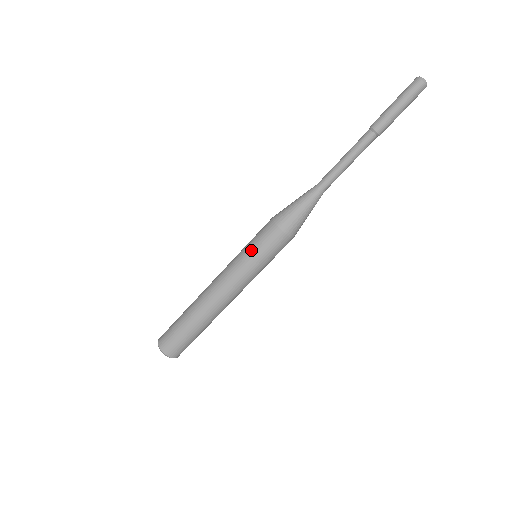
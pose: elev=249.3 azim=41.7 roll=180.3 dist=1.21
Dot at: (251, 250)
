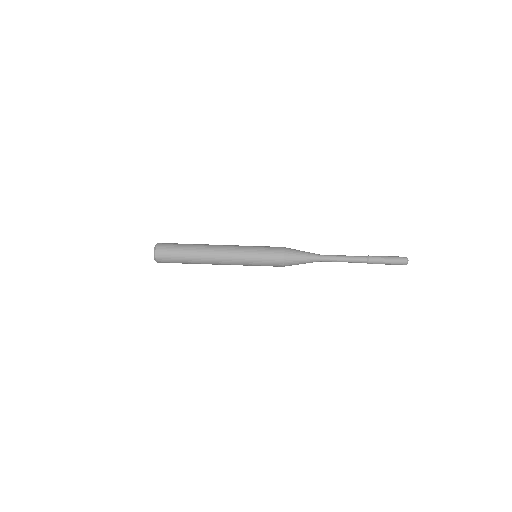
Dot at: (259, 251)
